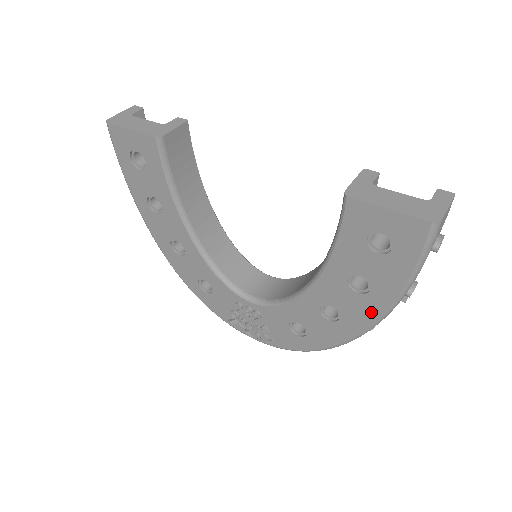
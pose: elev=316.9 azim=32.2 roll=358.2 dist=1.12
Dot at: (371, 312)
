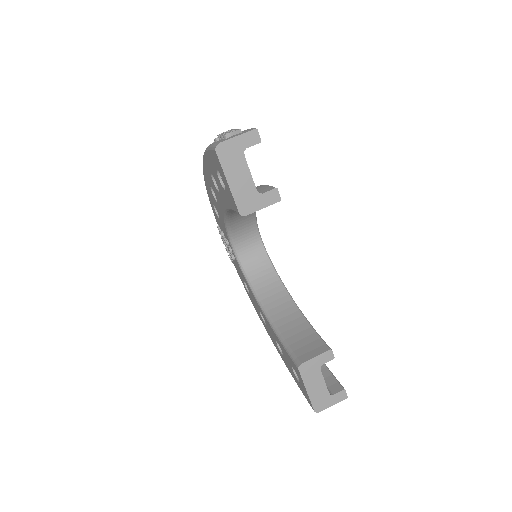
Dot at: (277, 348)
